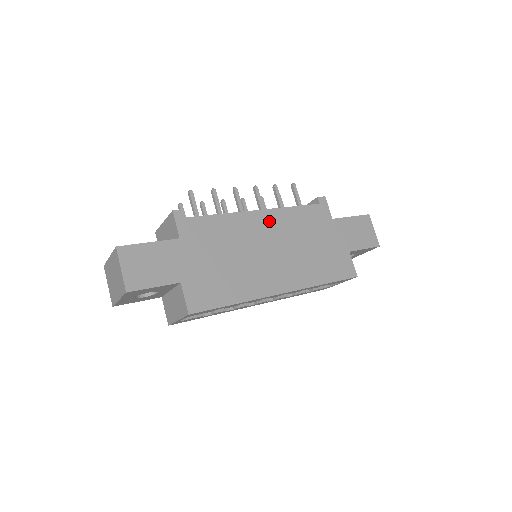
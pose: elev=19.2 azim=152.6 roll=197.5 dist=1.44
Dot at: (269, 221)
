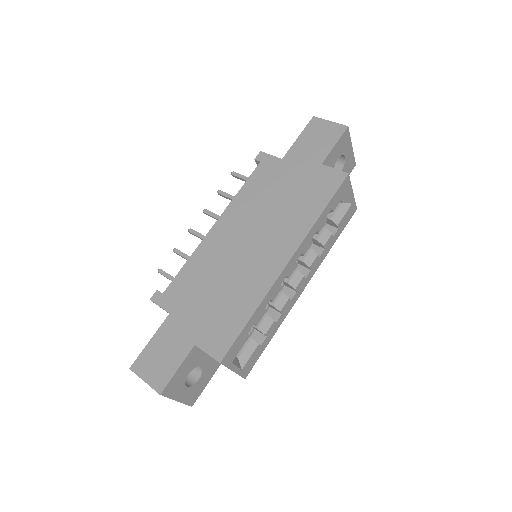
Dot at: (229, 223)
